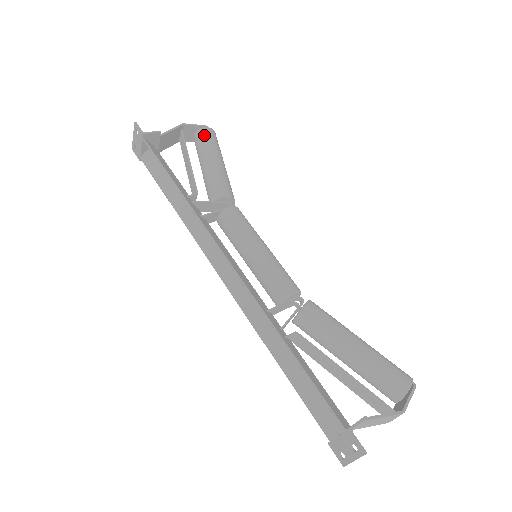
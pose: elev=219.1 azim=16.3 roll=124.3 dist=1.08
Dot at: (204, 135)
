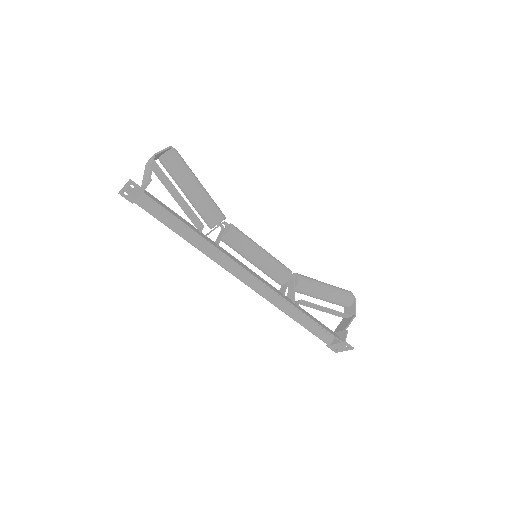
Dot at: (175, 160)
